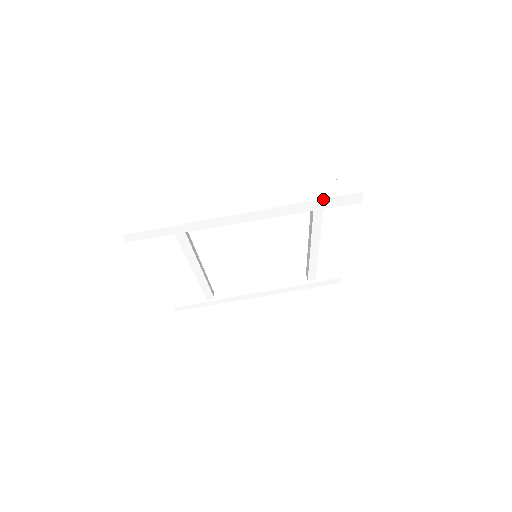
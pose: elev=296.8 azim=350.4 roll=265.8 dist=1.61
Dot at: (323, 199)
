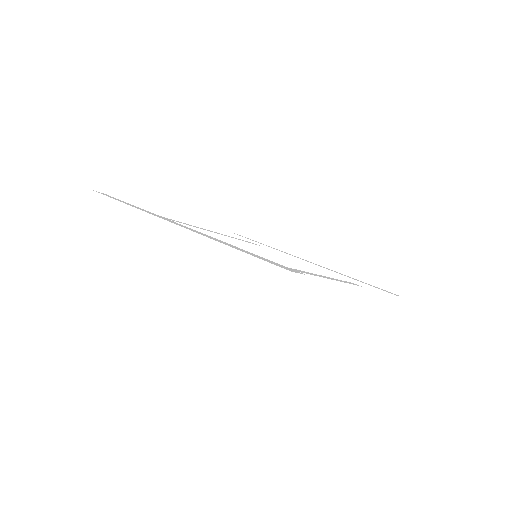
Dot at: (236, 278)
